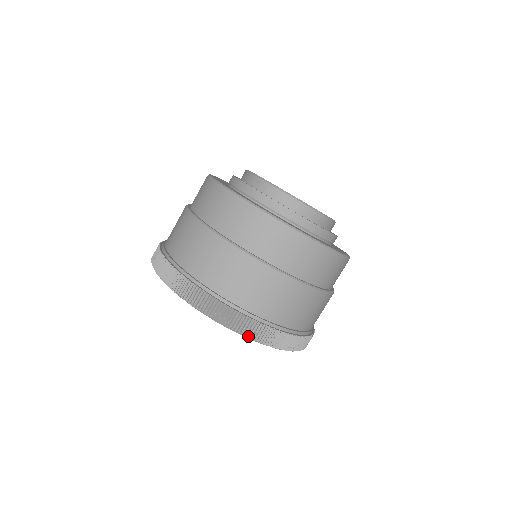
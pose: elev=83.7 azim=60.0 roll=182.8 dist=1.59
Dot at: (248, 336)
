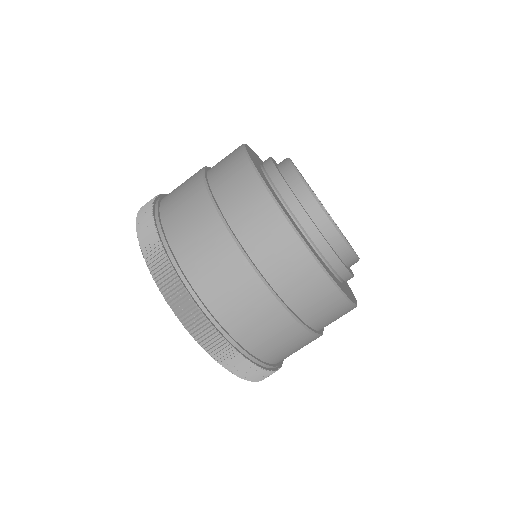
Dot at: (202, 344)
